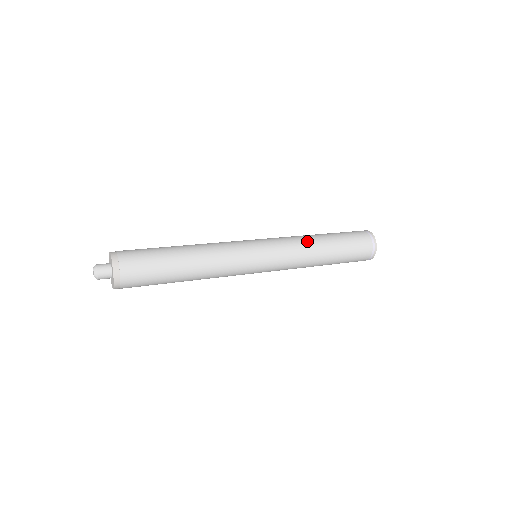
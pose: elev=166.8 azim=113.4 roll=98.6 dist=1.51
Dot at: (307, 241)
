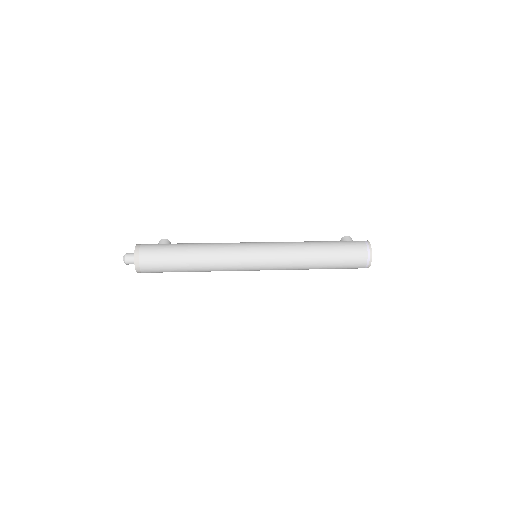
Dot at: (301, 251)
